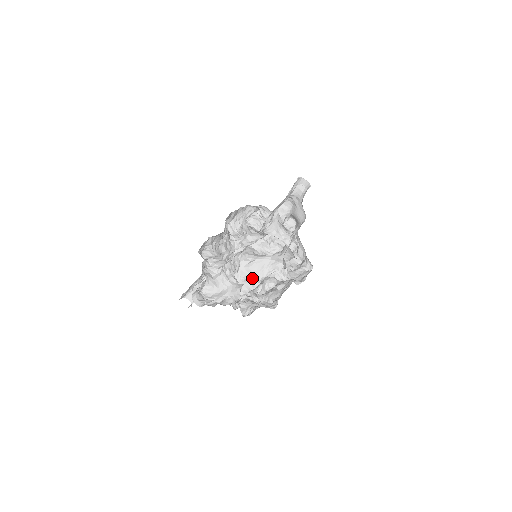
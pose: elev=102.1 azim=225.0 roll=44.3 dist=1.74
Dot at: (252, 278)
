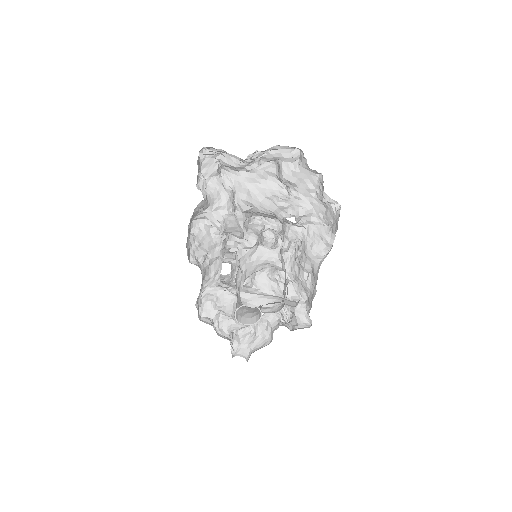
Dot at: occluded
